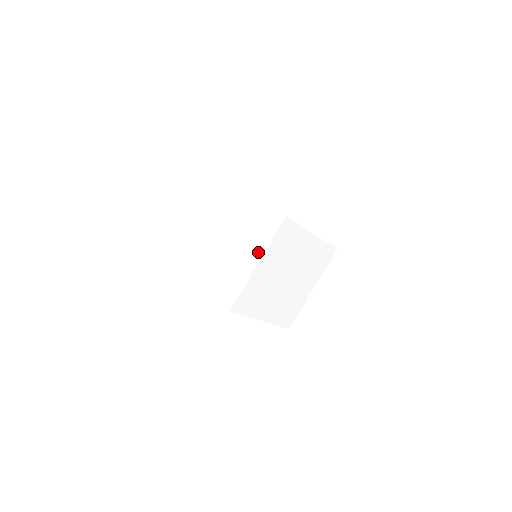
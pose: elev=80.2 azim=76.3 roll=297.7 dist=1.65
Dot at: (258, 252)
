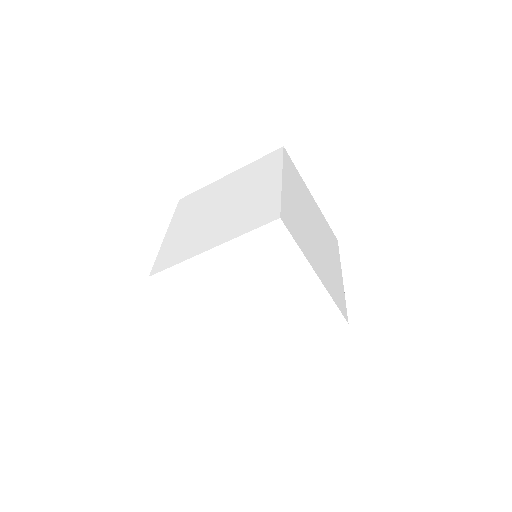
Dot at: (224, 237)
